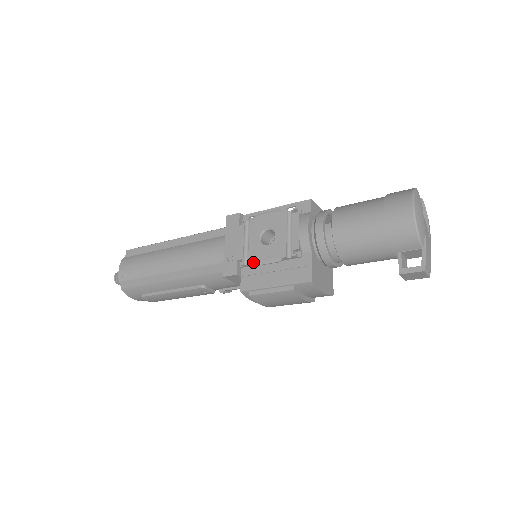
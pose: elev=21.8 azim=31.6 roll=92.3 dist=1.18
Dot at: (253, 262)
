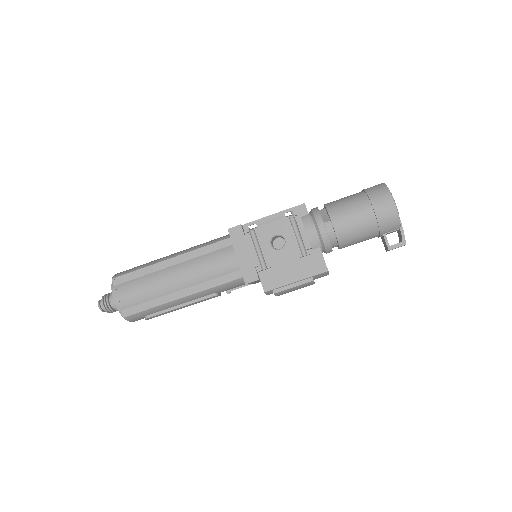
Dot at: (272, 266)
